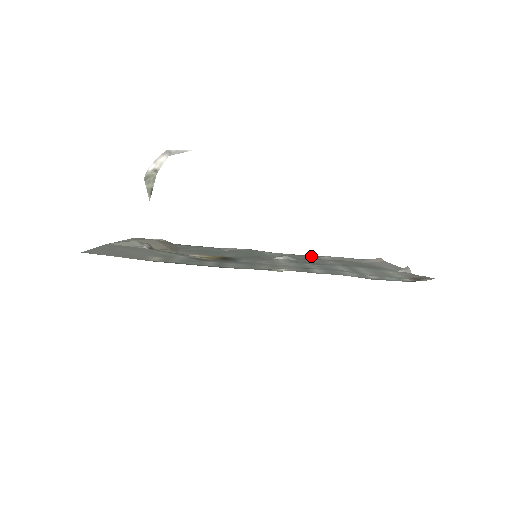
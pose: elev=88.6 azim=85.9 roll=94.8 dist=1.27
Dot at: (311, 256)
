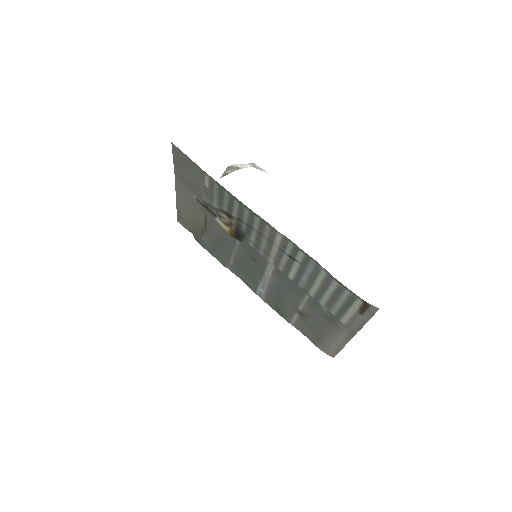
Dot at: (284, 316)
